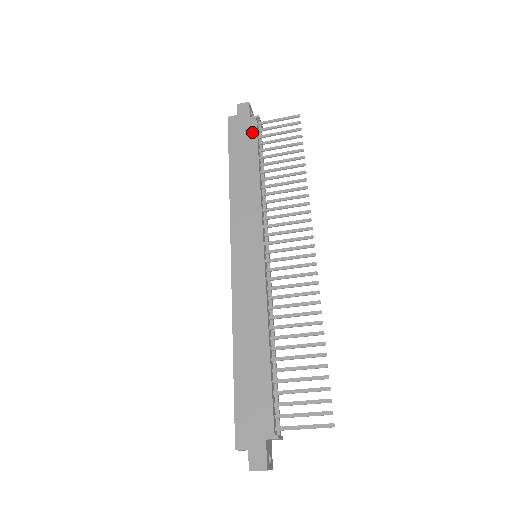
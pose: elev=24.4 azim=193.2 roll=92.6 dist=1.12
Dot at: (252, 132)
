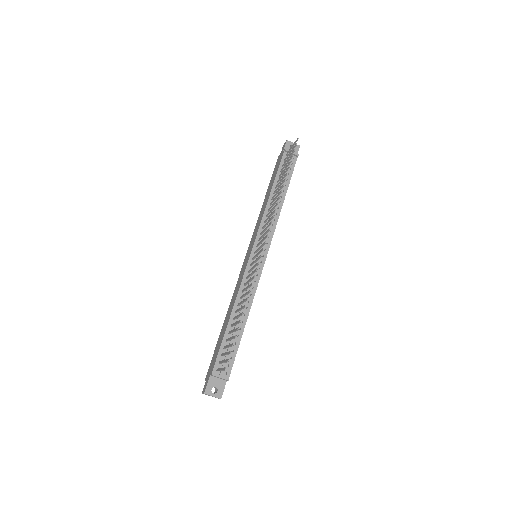
Dot at: (279, 164)
